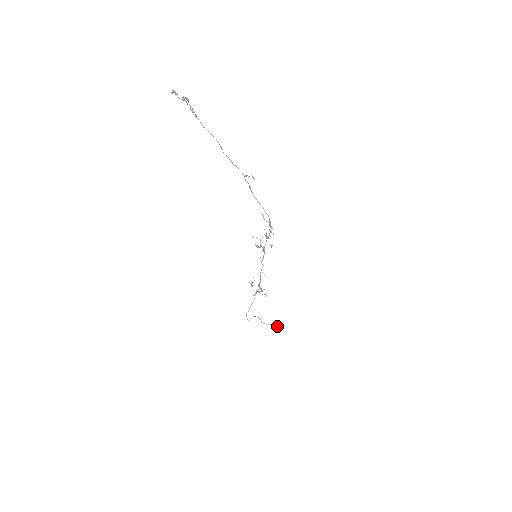
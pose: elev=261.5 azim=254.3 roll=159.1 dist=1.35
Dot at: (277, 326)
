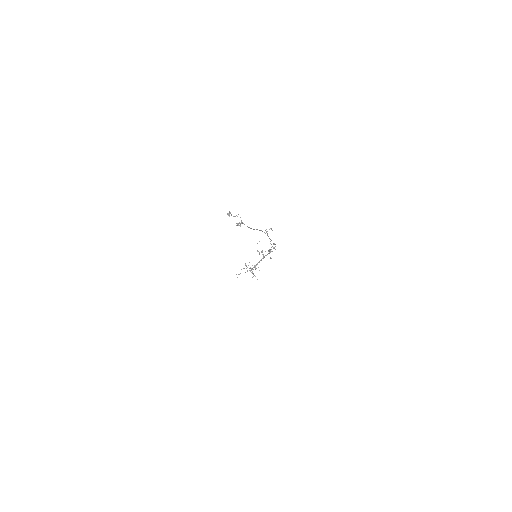
Dot at: occluded
